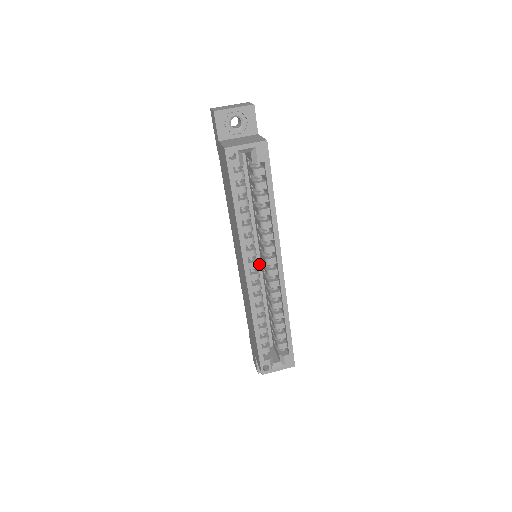
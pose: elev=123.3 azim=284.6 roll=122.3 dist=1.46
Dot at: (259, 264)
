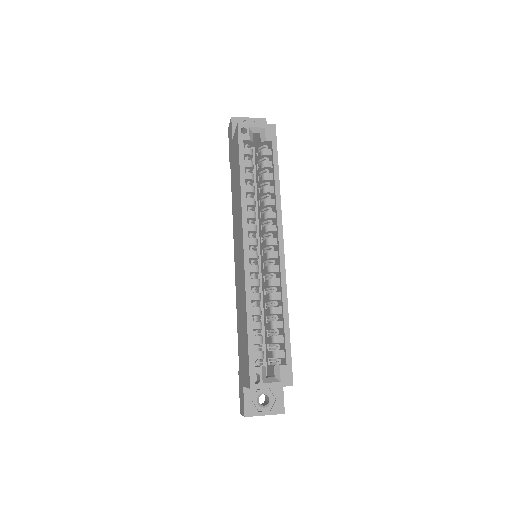
Dot at: (258, 263)
